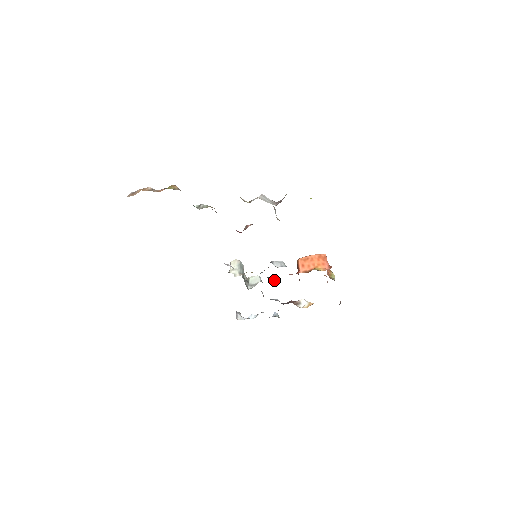
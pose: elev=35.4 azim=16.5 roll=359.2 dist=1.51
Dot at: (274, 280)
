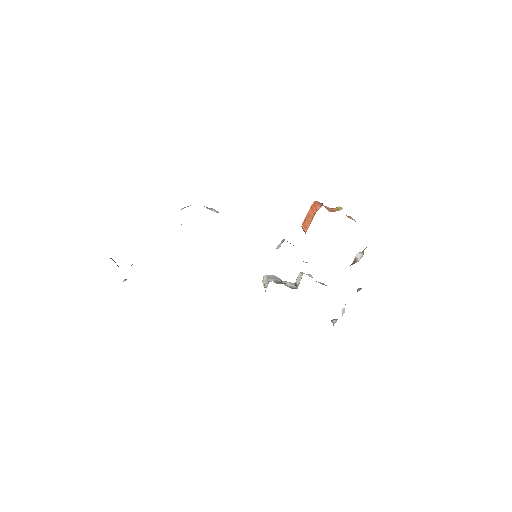
Dot at: (307, 262)
